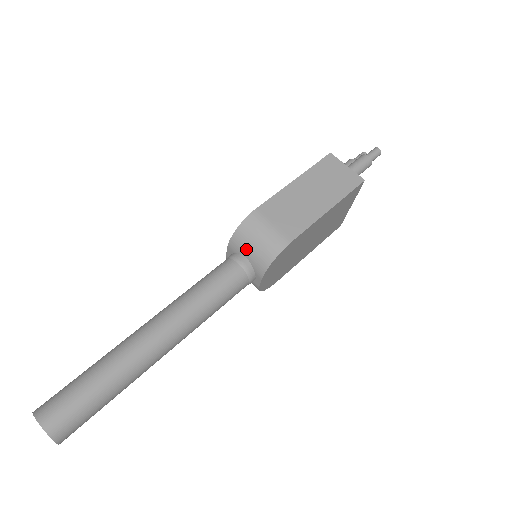
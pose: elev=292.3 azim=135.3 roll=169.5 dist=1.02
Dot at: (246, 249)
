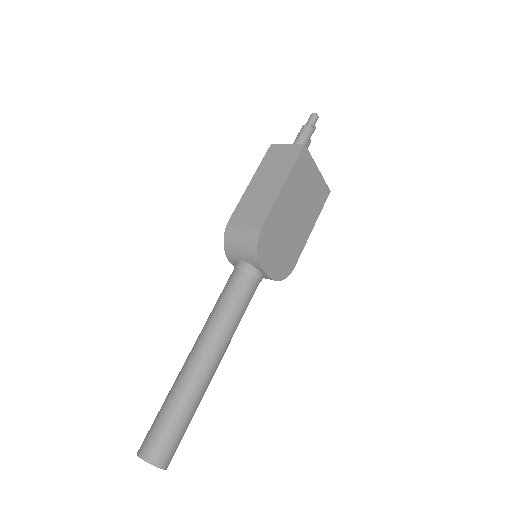
Dot at: (238, 255)
